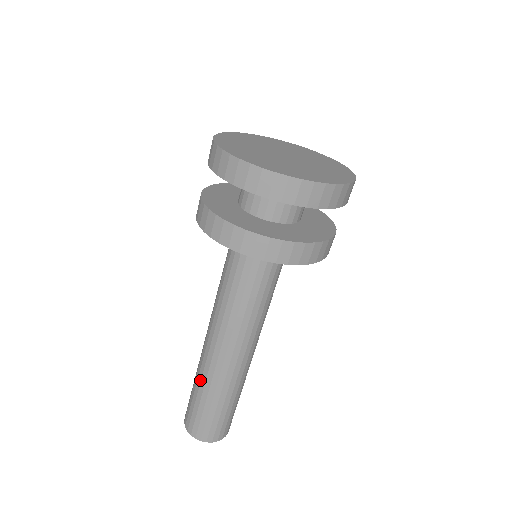
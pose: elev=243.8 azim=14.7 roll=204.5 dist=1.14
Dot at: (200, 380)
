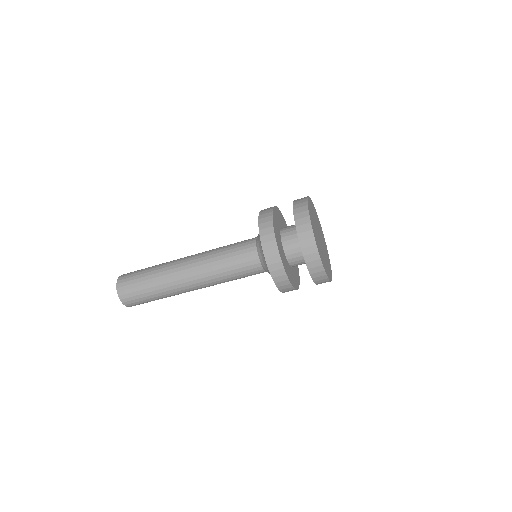
Dot at: (159, 268)
